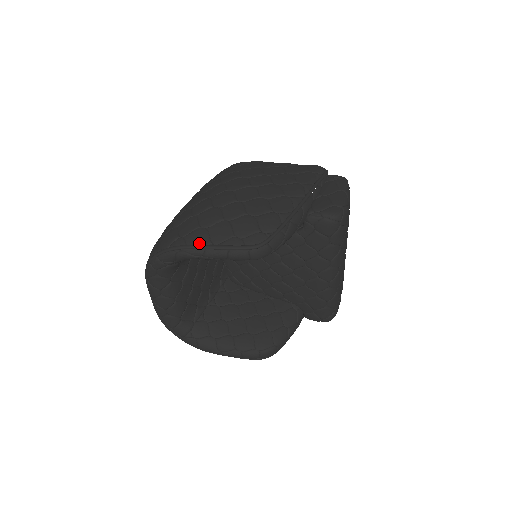
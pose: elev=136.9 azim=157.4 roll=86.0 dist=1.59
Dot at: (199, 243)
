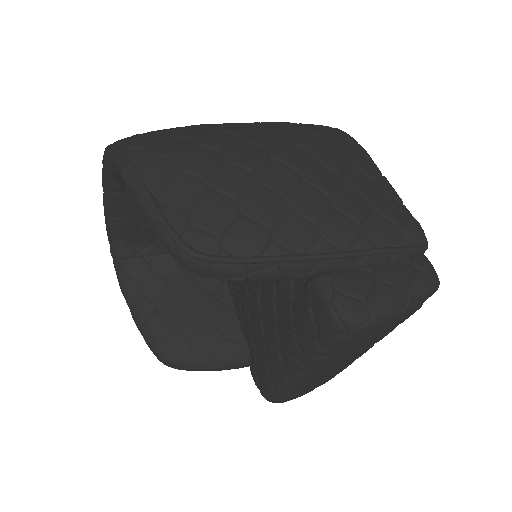
Dot at: (144, 178)
